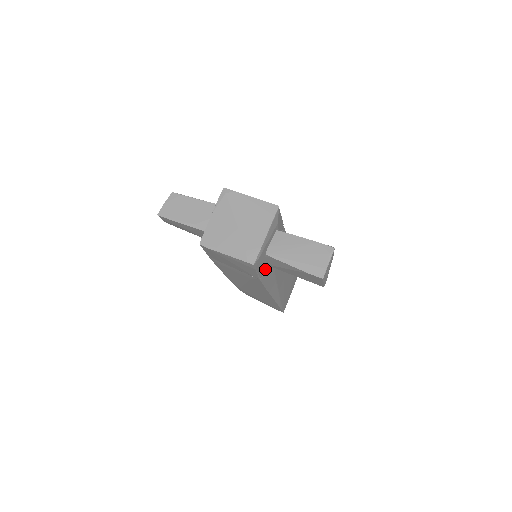
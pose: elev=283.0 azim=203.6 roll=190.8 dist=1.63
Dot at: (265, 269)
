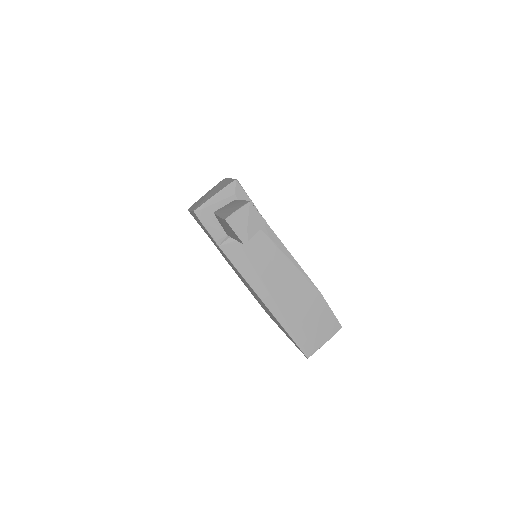
Dot at: (224, 237)
